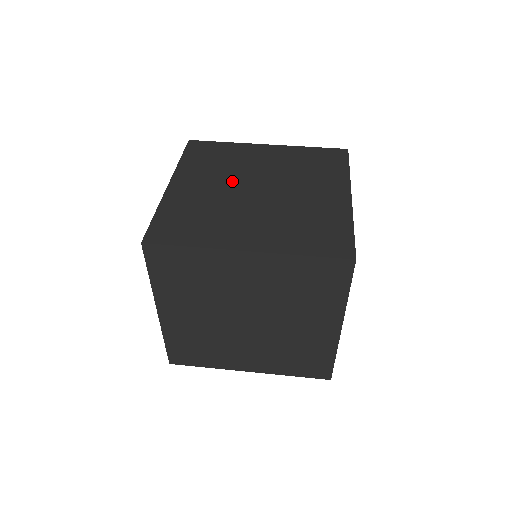
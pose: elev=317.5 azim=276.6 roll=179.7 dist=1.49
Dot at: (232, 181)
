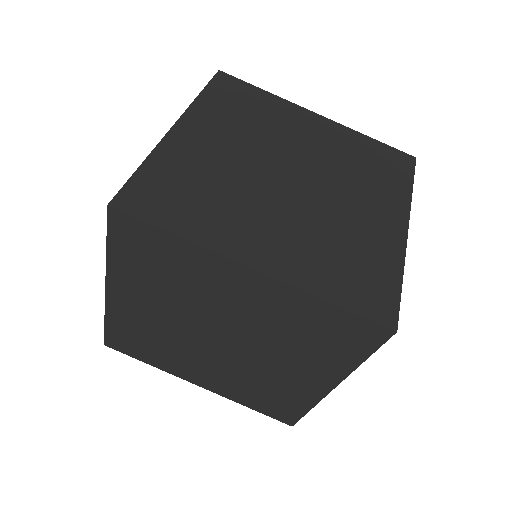
Dot at: (260, 151)
